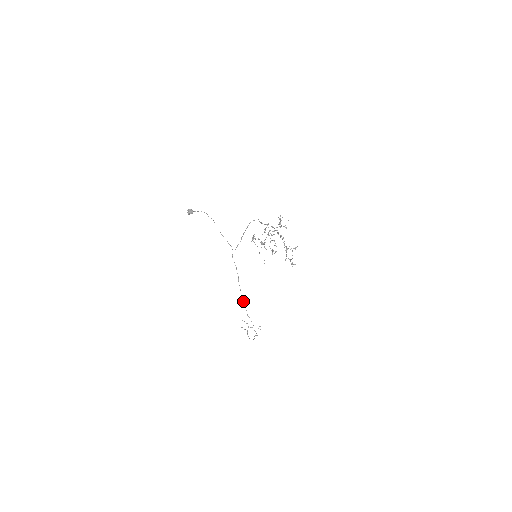
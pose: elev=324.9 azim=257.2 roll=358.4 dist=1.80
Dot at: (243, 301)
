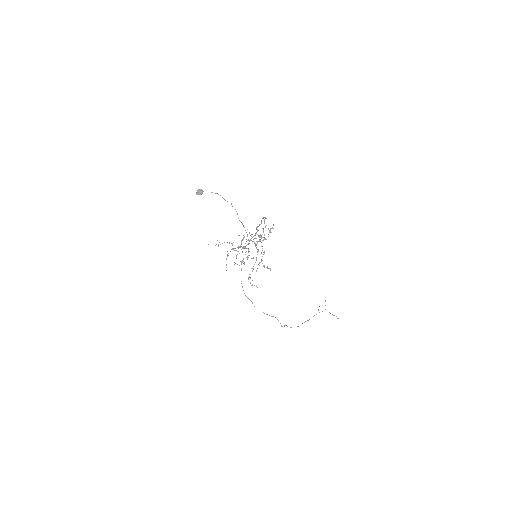
Dot at: occluded
